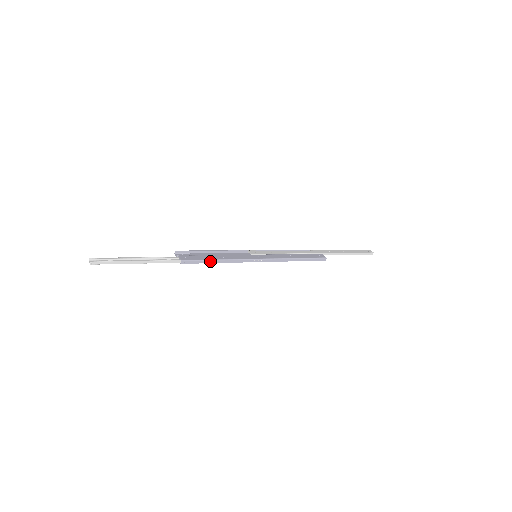
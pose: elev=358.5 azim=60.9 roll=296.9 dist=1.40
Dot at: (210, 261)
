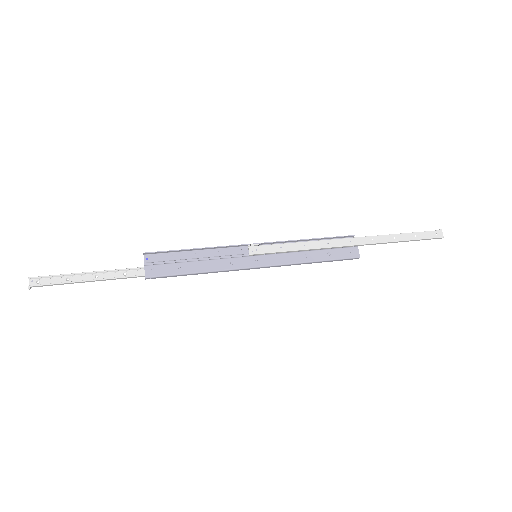
Dot at: (186, 274)
